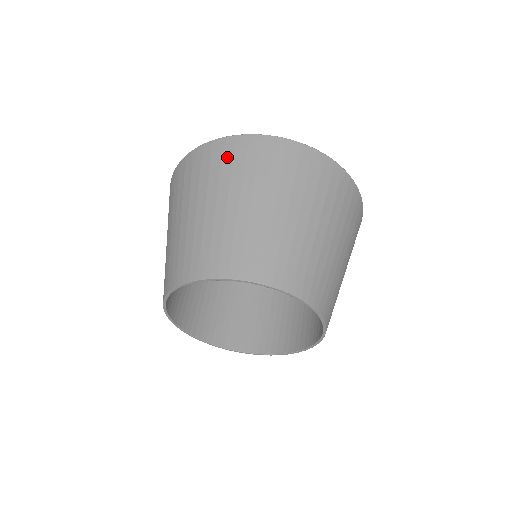
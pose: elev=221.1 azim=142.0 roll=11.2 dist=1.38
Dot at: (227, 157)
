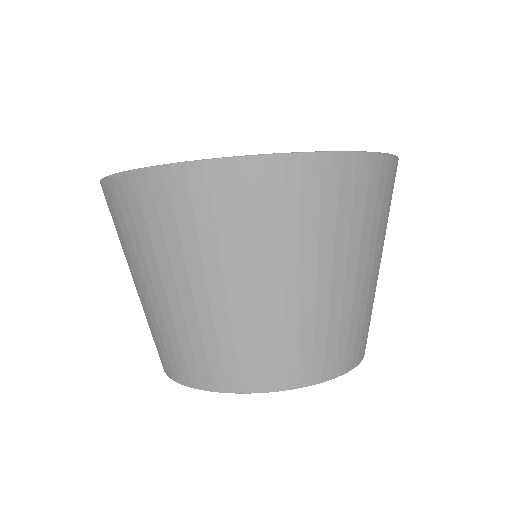
Dot at: (290, 199)
